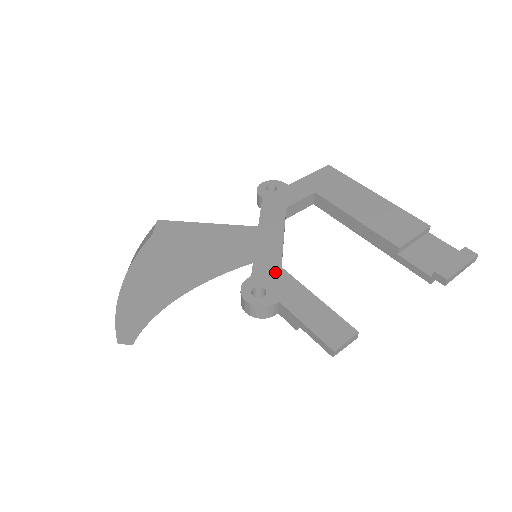
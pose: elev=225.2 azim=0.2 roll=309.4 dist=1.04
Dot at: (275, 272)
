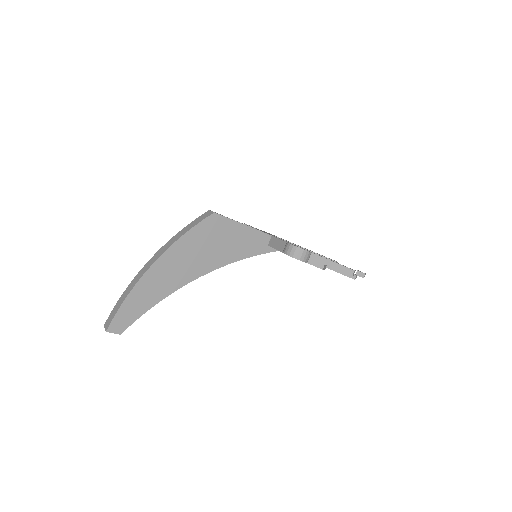
Dot at: occluded
